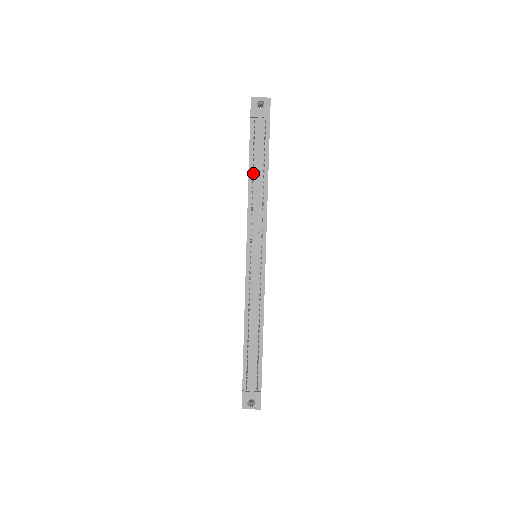
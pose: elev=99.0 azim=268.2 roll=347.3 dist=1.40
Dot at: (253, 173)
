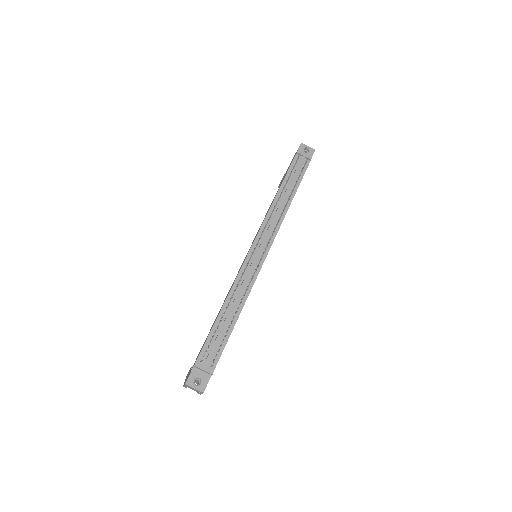
Dot at: occluded
